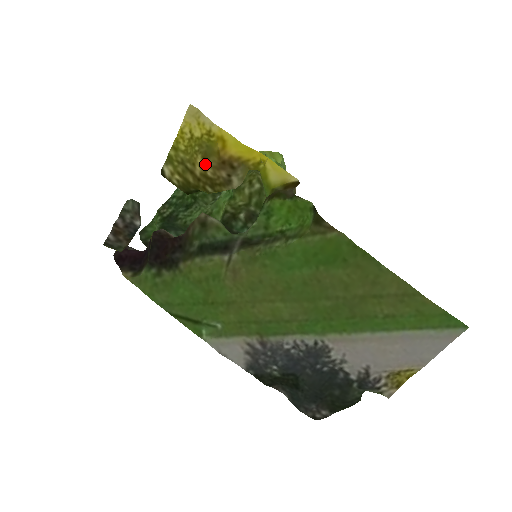
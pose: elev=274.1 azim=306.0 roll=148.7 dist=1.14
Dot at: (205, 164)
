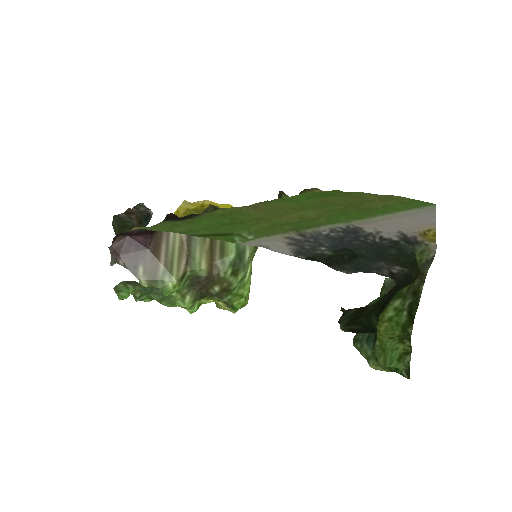
Dot at: occluded
